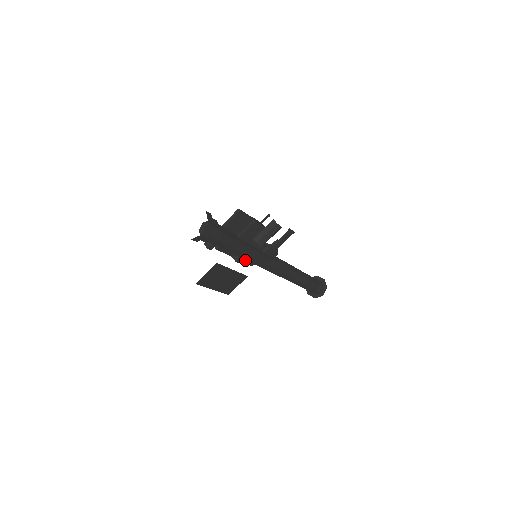
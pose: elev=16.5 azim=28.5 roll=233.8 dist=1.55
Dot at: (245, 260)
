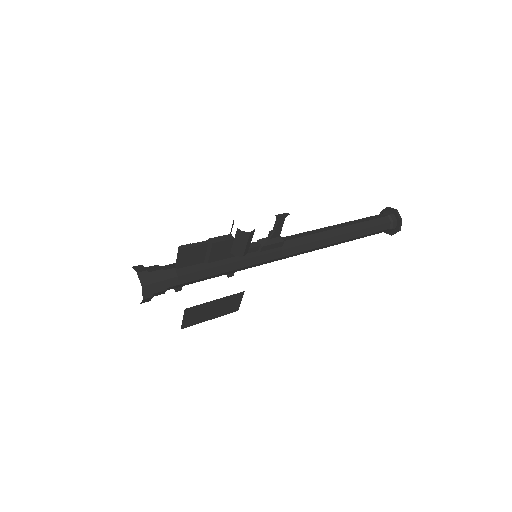
Dot at: occluded
